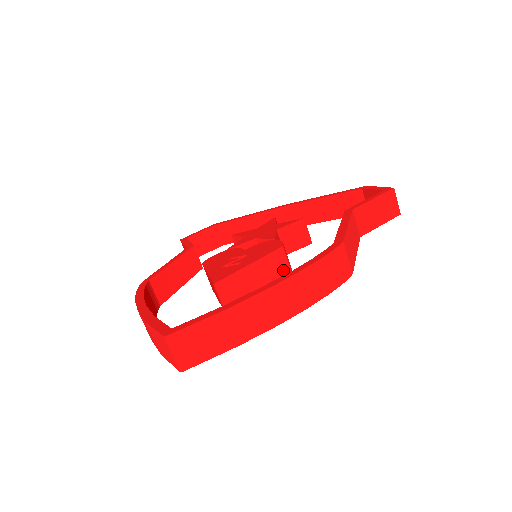
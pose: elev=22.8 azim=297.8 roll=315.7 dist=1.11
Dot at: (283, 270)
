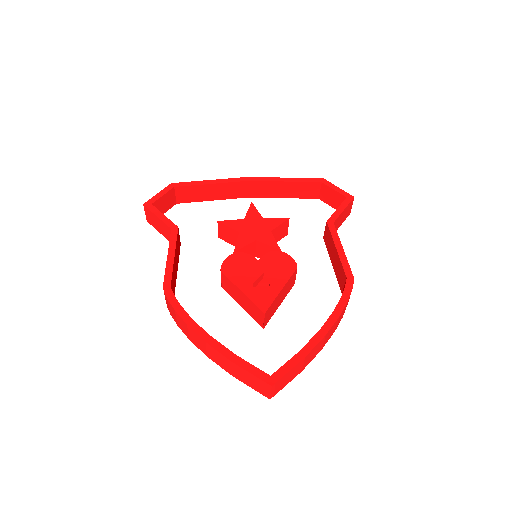
Dot at: (293, 282)
